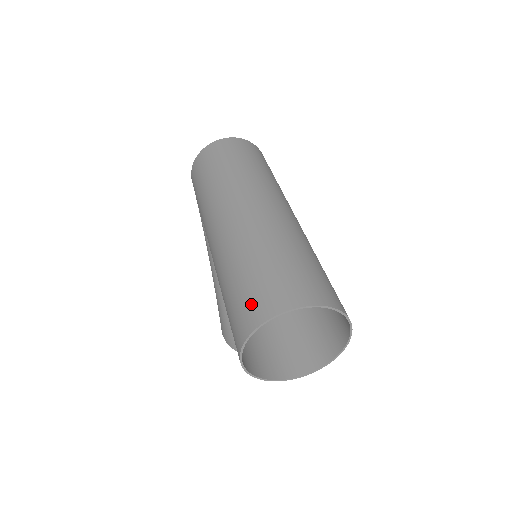
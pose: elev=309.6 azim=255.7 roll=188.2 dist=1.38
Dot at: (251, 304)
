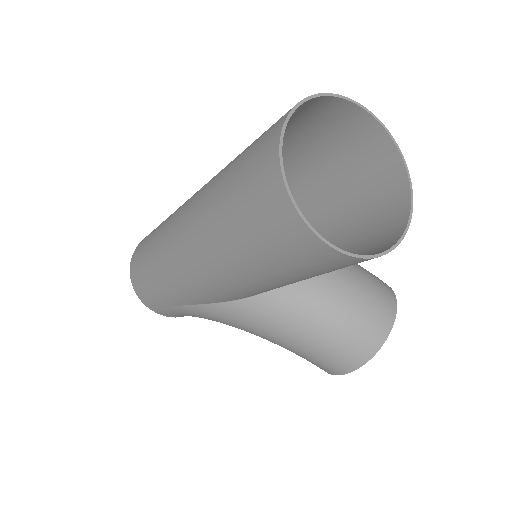
Dot at: (257, 189)
